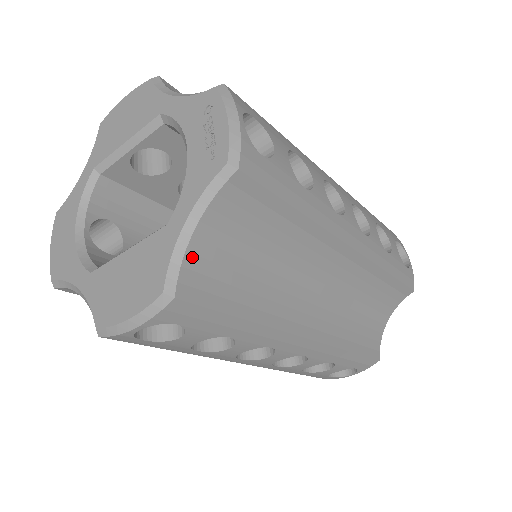
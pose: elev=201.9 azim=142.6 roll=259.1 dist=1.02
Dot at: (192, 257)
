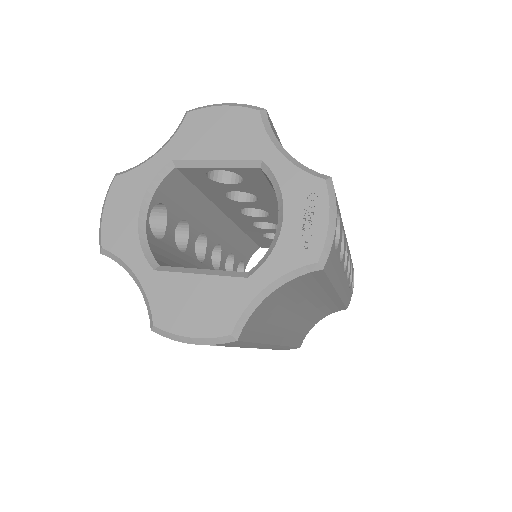
Dot at: (257, 310)
